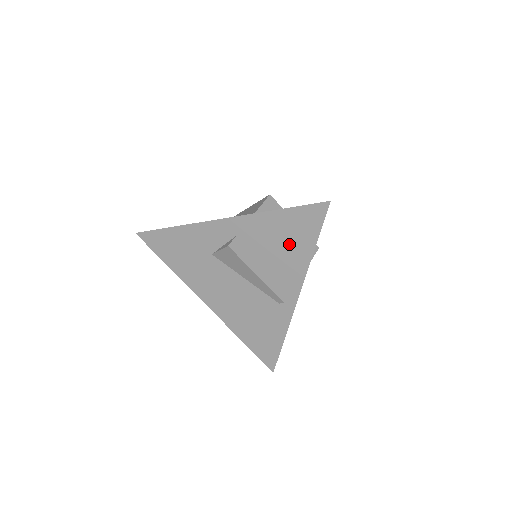
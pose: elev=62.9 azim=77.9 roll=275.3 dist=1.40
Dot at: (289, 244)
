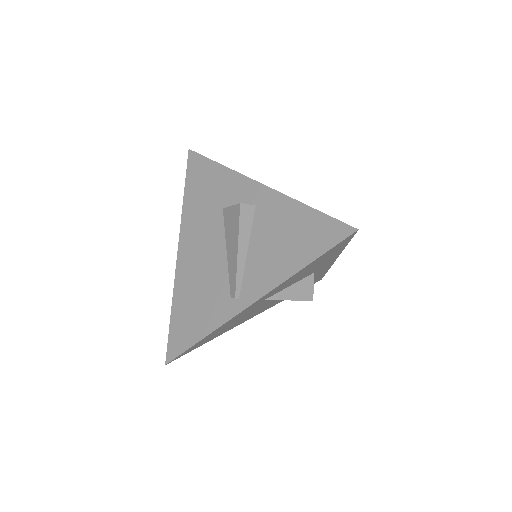
Dot at: (289, 245)
